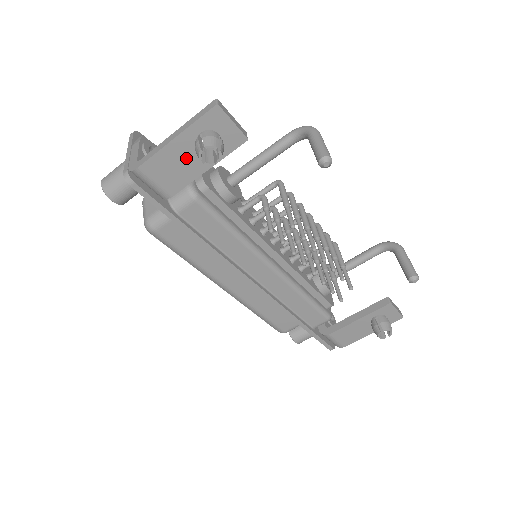
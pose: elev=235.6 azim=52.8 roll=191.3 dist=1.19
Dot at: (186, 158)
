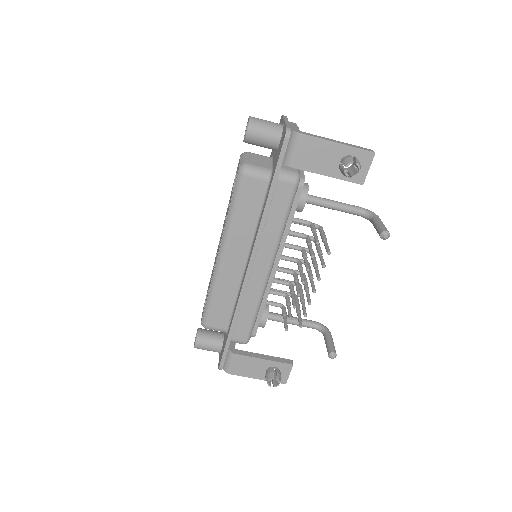
Dot at: (328, 158)
